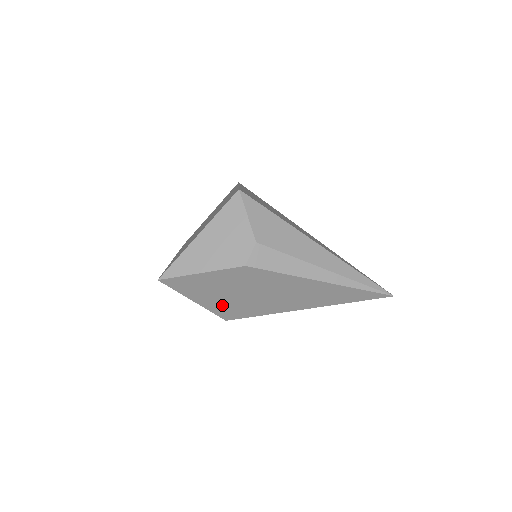
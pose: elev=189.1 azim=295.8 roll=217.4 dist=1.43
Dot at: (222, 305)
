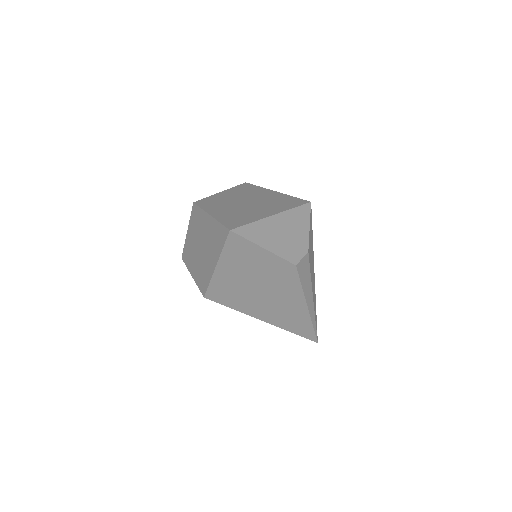
Dot at: (227, 283)
